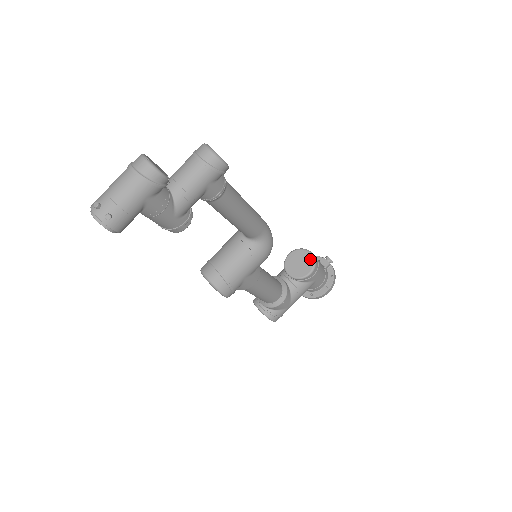
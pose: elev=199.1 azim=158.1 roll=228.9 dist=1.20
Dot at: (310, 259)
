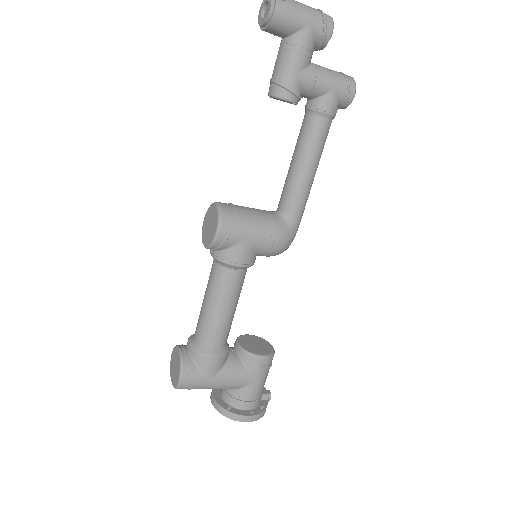
Dot at: (270, 348)
